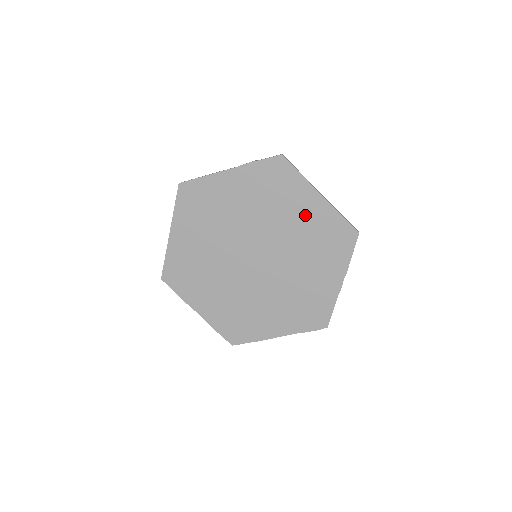
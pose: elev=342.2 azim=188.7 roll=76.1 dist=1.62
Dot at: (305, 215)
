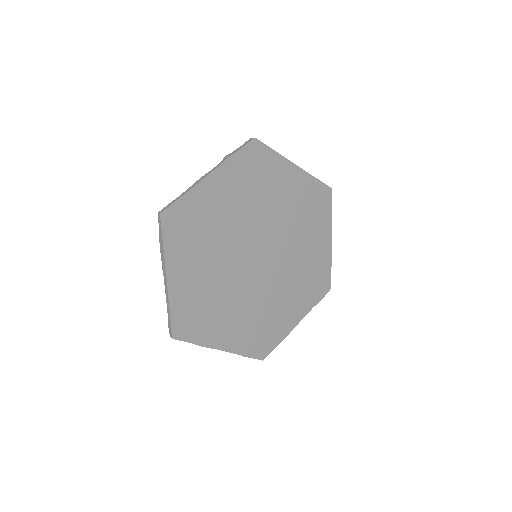
Dot at: (289, 191)
